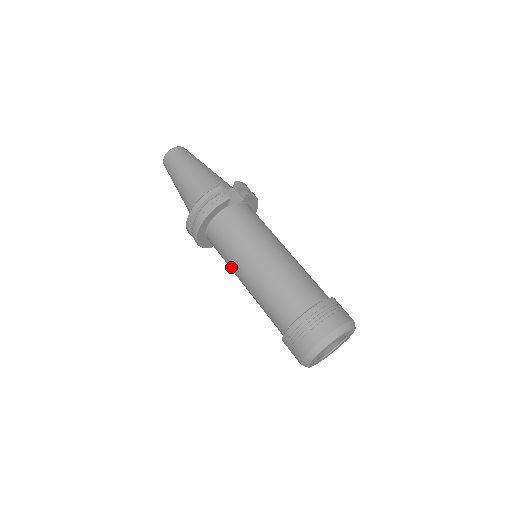
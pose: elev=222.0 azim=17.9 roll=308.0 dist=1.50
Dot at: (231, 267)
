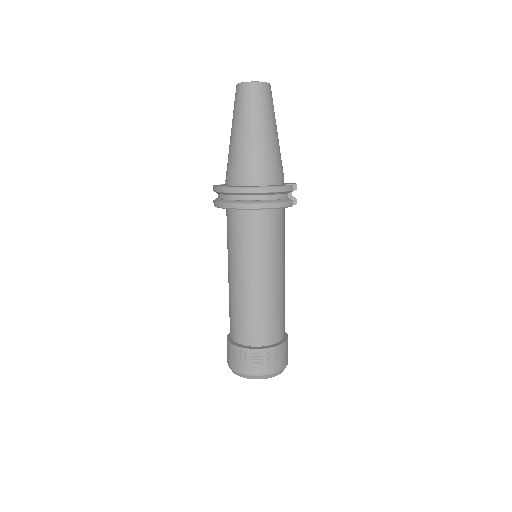
Dot at: (239, 258)
